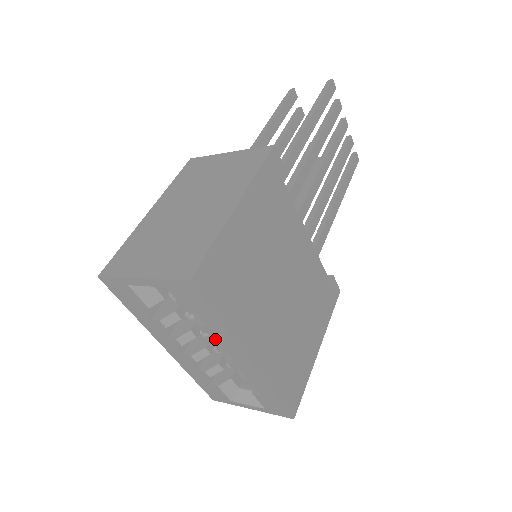
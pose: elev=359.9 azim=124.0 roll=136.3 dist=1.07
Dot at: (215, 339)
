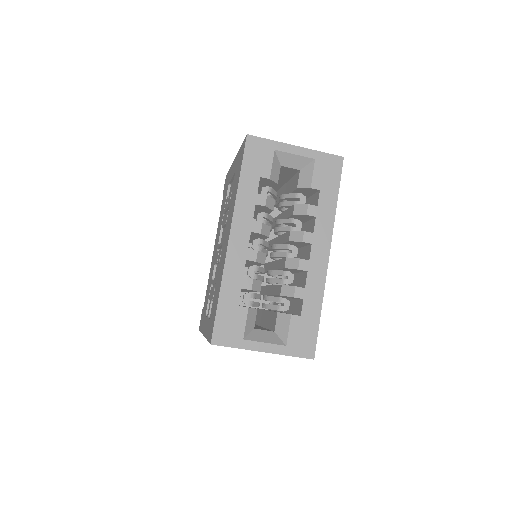
Dot at: (303, 231)
